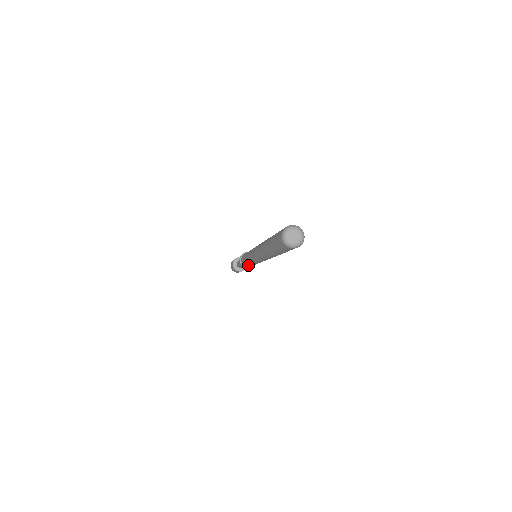
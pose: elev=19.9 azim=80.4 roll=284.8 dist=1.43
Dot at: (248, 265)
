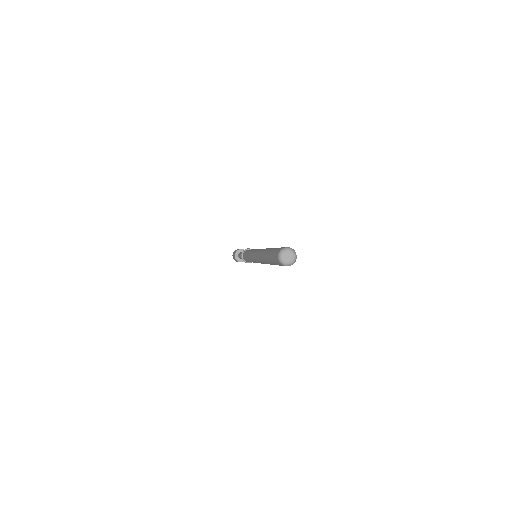
Dot at: (248, 261)
